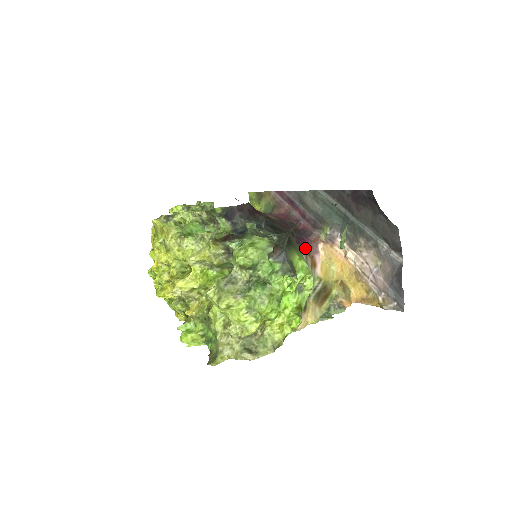
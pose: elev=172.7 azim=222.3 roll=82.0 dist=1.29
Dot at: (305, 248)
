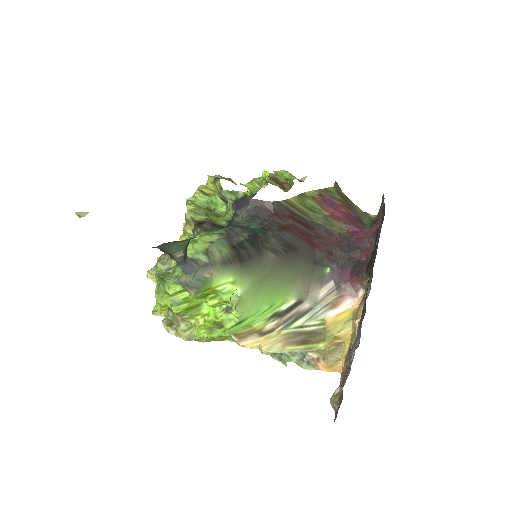
Dot at: (340, 282)
